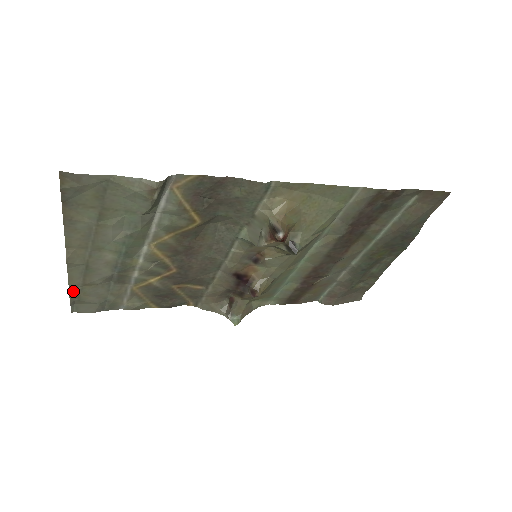
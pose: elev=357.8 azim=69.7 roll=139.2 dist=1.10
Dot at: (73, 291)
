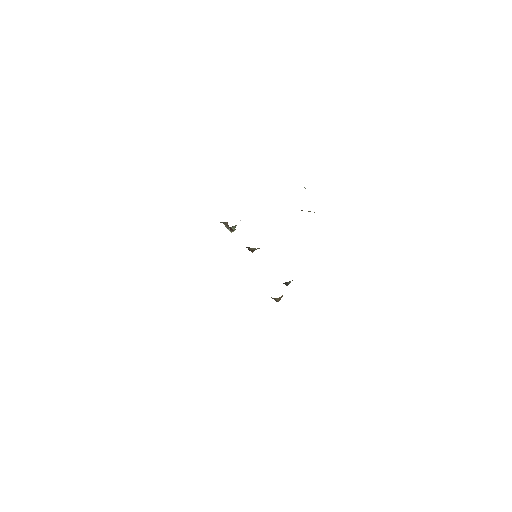
Dot at: occluded
